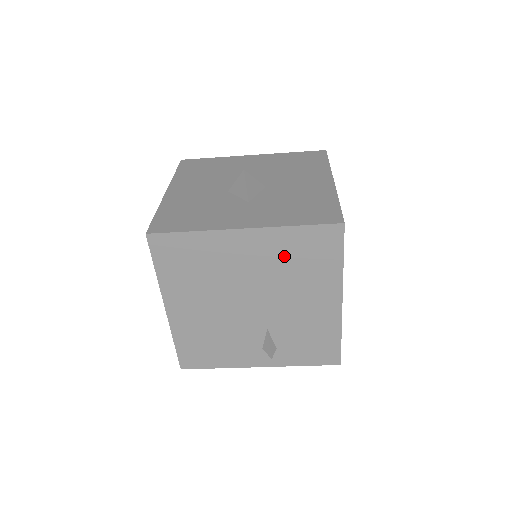
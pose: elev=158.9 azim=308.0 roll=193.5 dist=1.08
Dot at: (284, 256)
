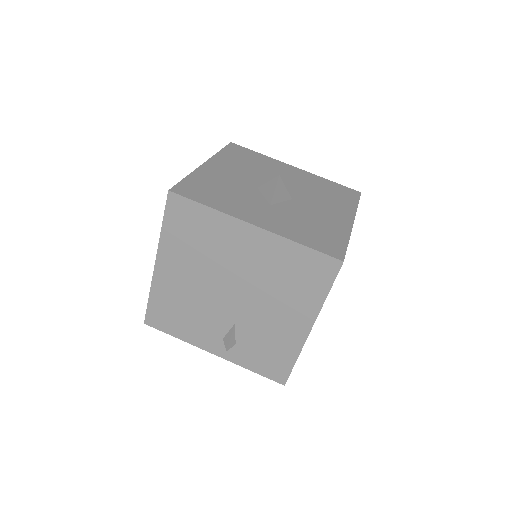
Dot at: (278, 266)
